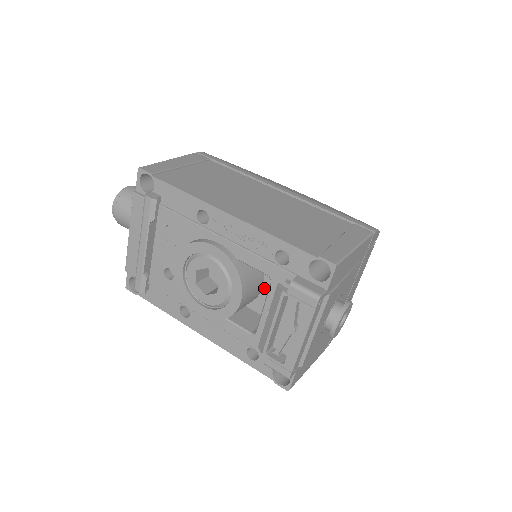
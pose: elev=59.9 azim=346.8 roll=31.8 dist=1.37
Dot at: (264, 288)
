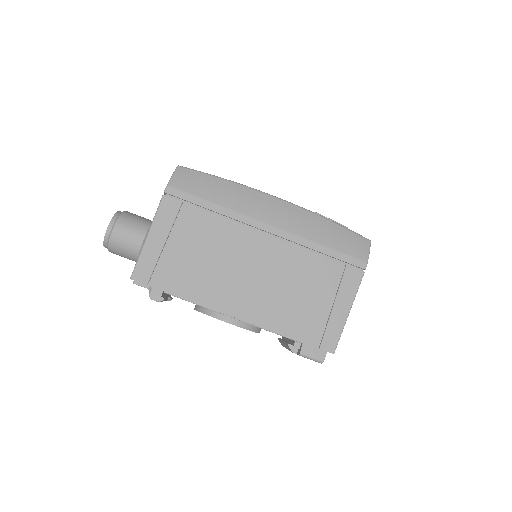
Dot at: occluded
